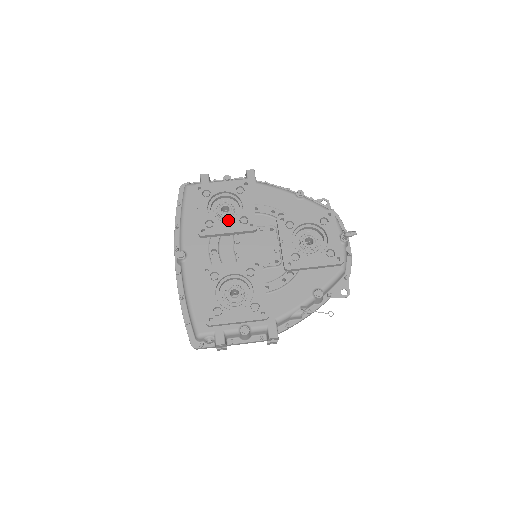
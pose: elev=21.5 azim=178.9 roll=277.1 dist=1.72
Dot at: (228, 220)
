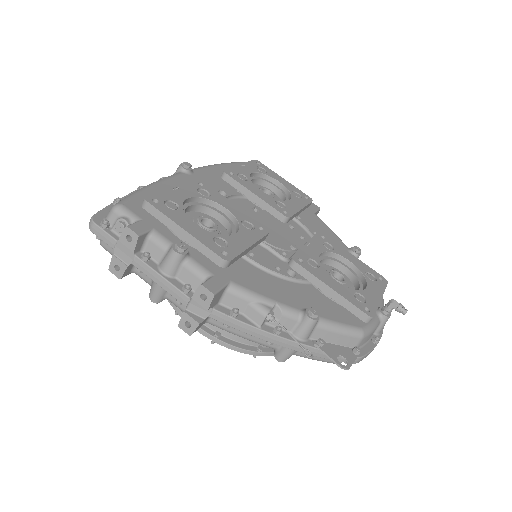
Dot at: occluded
